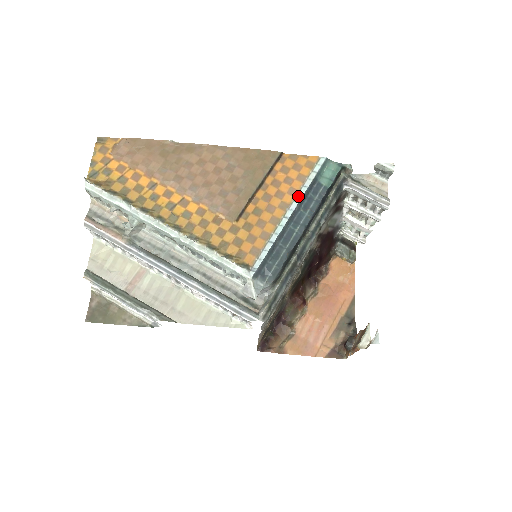
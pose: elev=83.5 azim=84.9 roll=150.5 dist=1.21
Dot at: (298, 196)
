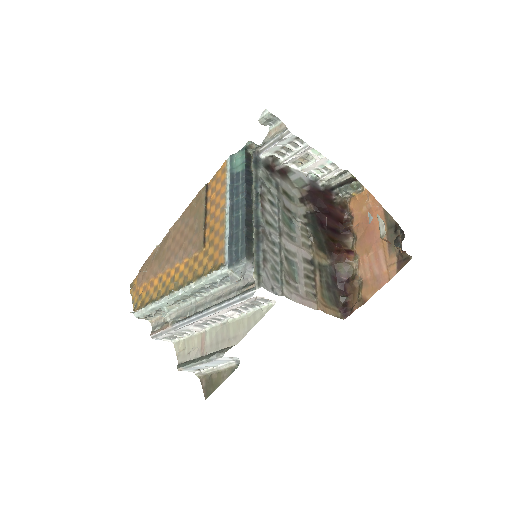
Dot at: (227, 194)
